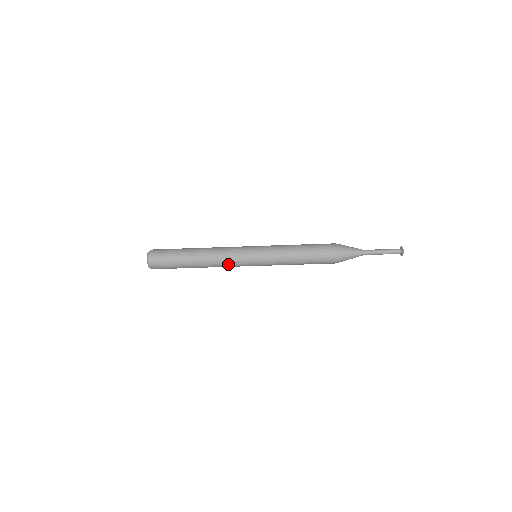
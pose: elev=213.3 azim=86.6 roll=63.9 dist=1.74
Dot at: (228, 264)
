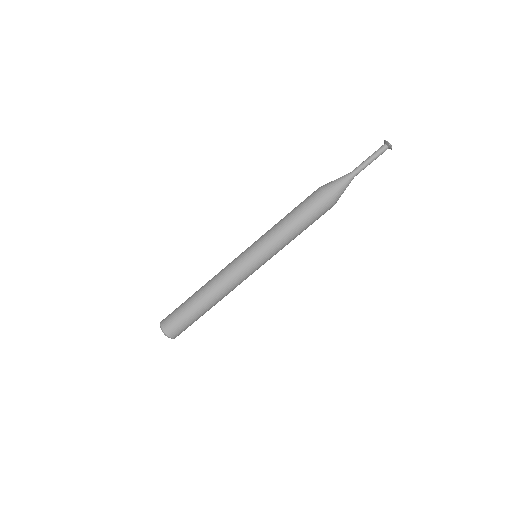
Dot at: (236, 283)
